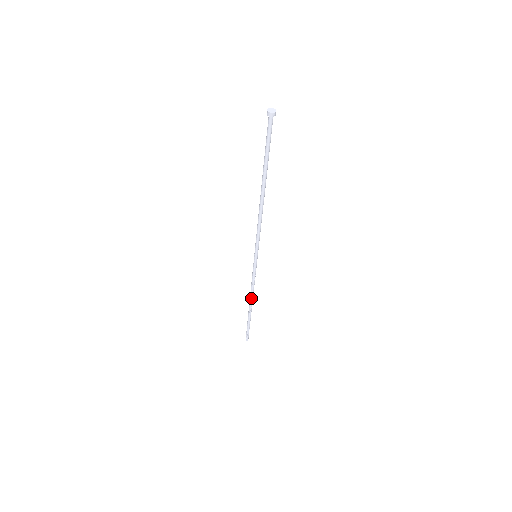
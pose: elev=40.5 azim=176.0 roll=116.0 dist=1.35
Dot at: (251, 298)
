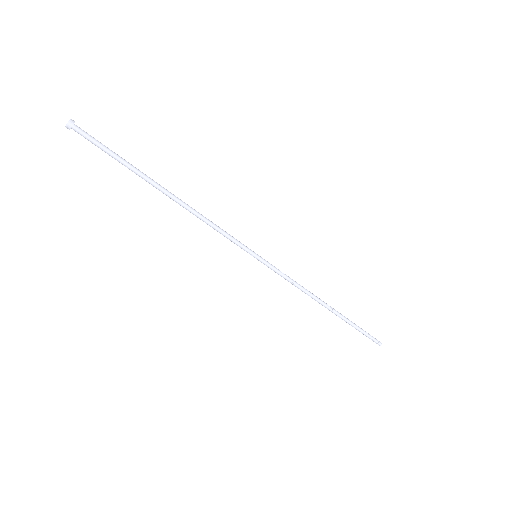
Dot at: (315, 299)
